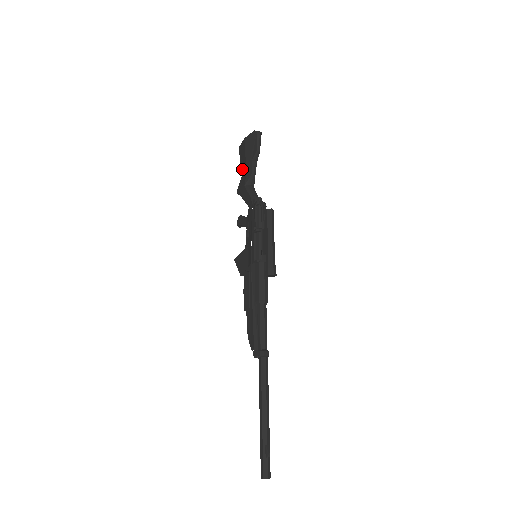
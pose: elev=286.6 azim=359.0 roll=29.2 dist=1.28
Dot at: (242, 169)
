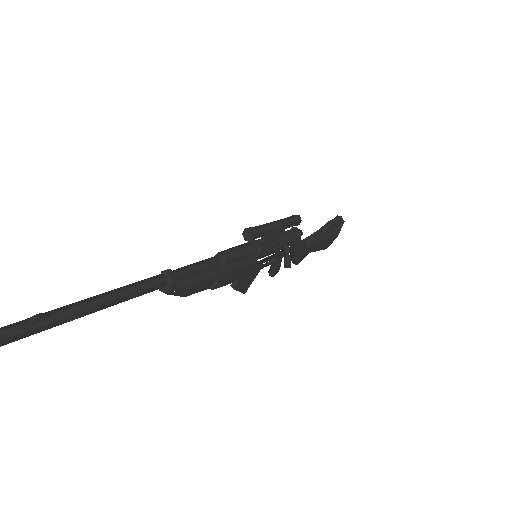
Dot at: occluded
